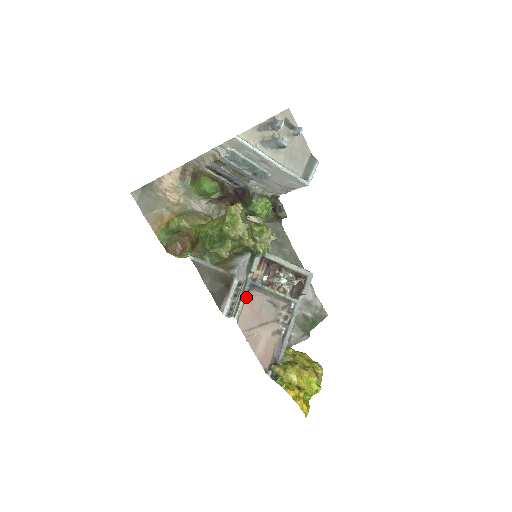
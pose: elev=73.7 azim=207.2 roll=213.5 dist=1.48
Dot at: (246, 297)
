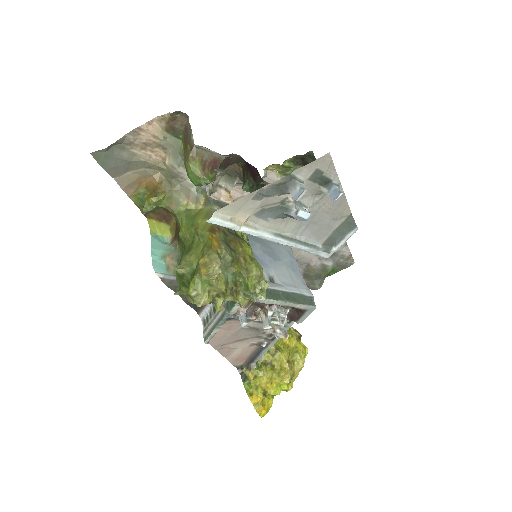
Dot at: (222, 325)
